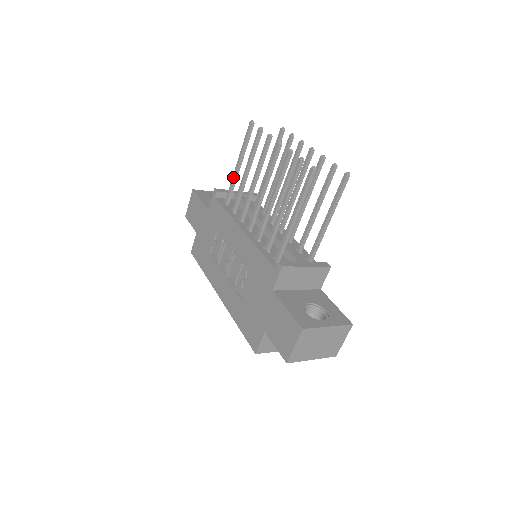
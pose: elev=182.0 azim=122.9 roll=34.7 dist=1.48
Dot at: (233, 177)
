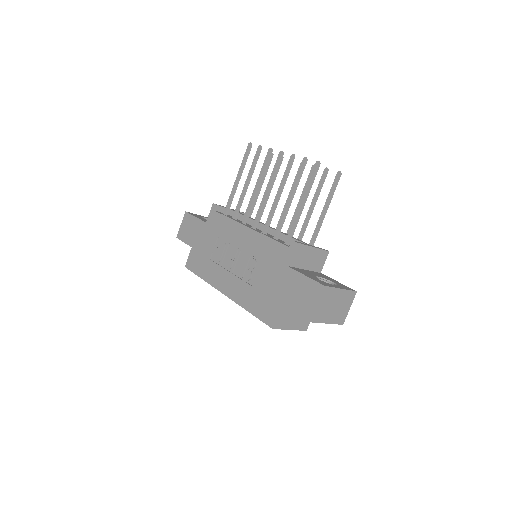
Dot at: (232, 191)
